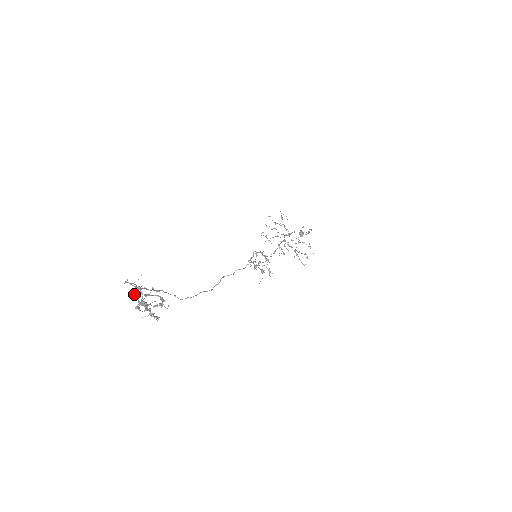
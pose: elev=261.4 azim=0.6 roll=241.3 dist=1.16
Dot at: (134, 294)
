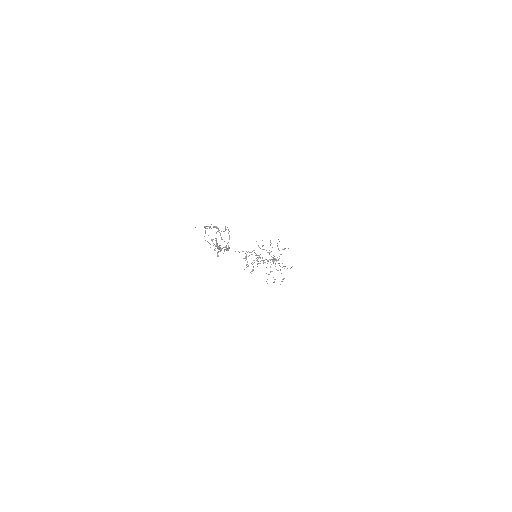
Dot at: occluded
